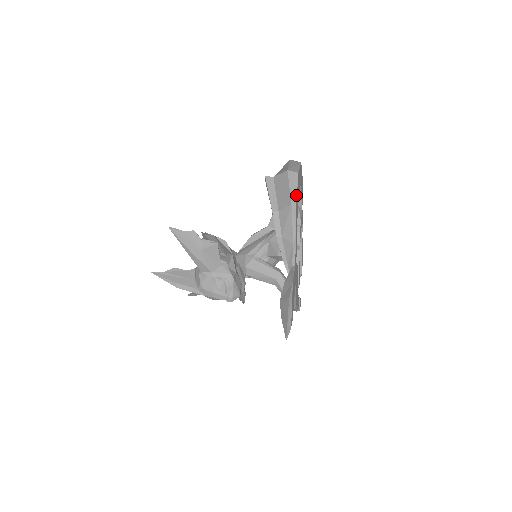
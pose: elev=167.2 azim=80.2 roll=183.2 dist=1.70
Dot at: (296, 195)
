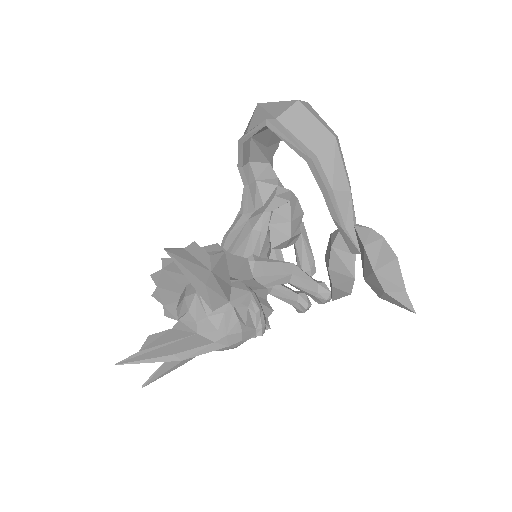
Dot at: (329, 127)
